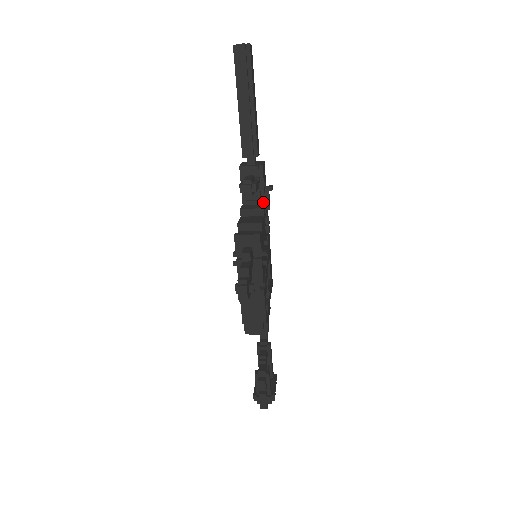
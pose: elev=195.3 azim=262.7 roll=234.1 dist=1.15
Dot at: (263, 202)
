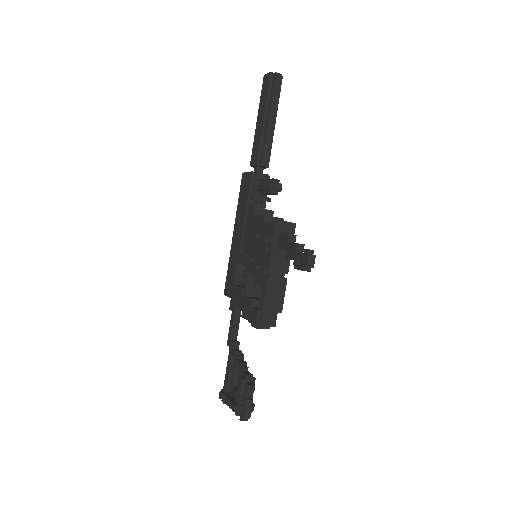
Dot at: occluded
